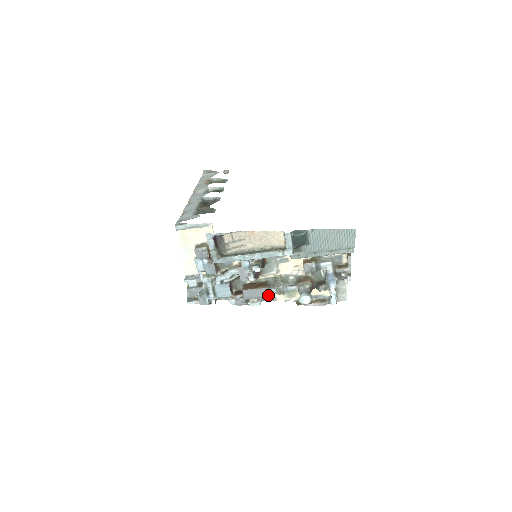
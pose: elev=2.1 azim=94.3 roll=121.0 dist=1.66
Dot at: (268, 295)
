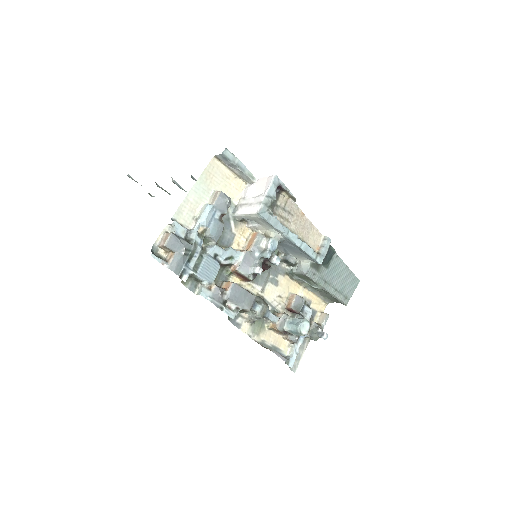
Dot at: (250, 309)
